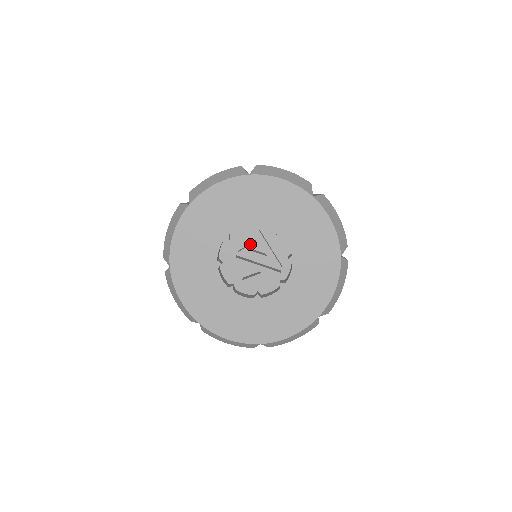
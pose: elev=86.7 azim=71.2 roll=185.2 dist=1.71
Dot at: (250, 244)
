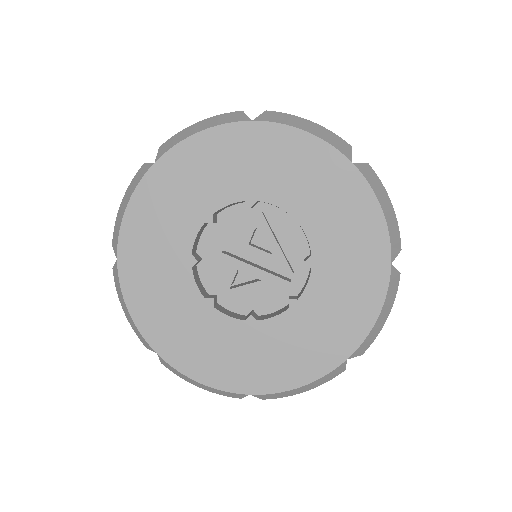
Dot at: occluded
